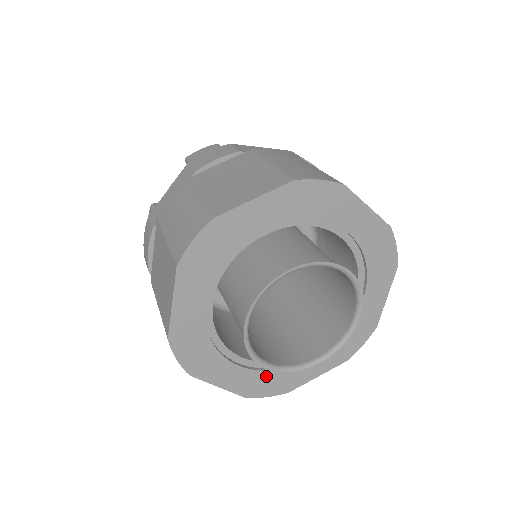
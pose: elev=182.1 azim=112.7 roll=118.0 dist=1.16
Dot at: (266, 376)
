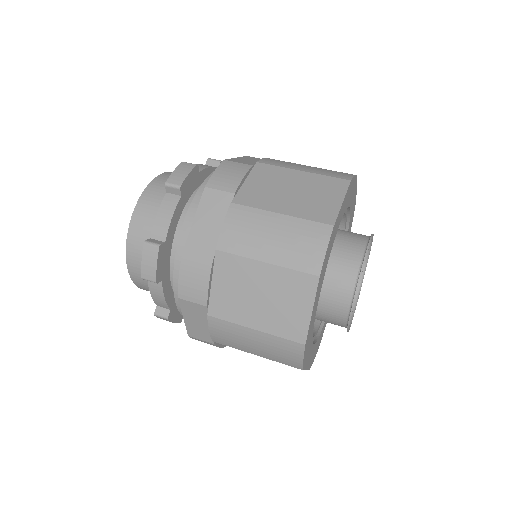
Dot at: (316, 344)
